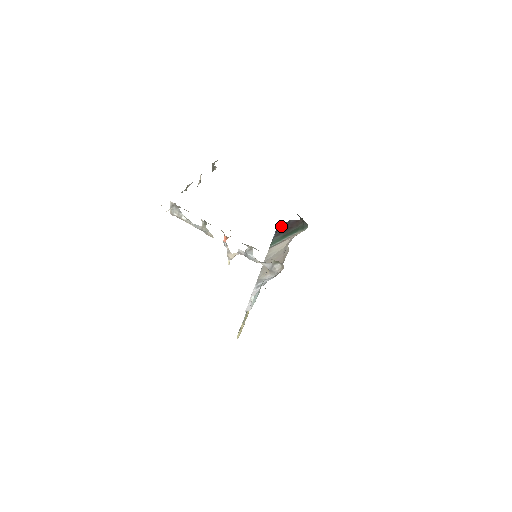
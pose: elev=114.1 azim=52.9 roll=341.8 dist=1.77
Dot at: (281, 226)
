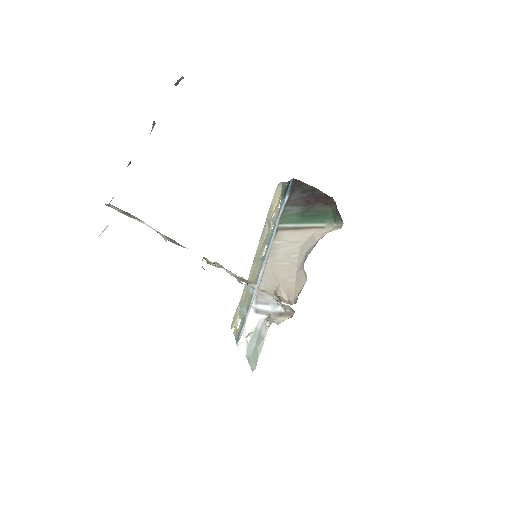
Dot at: (300, 186)
